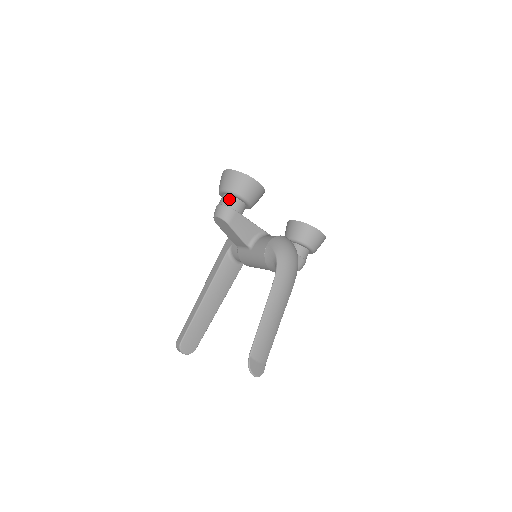
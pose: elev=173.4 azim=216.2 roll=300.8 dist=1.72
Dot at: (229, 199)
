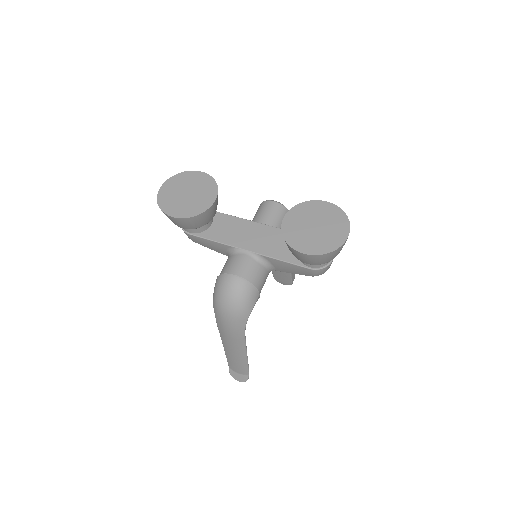
Dot at: occluded
